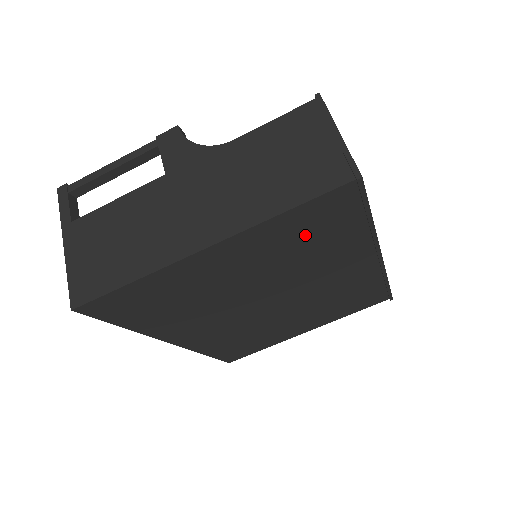
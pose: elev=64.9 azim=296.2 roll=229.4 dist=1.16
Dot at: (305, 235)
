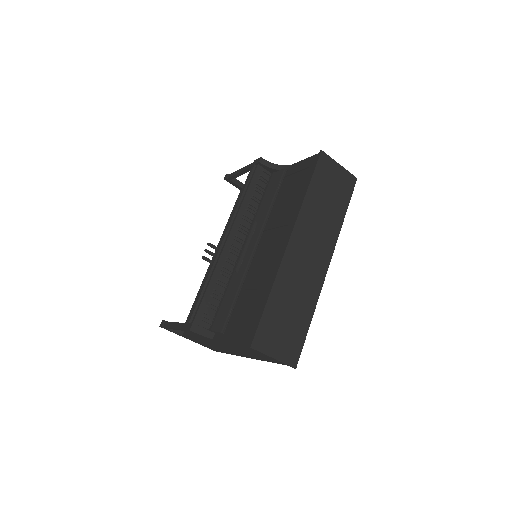
Dot at: occluded
